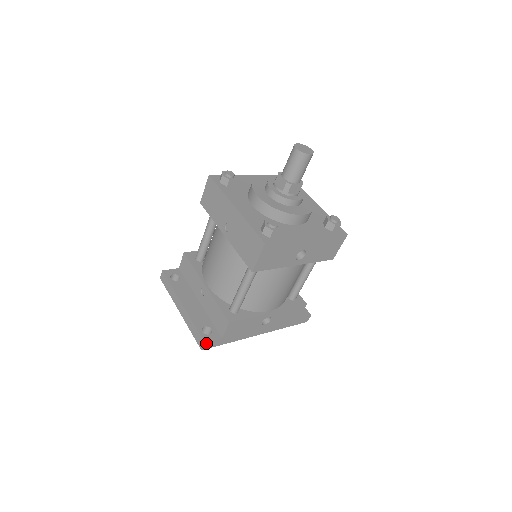
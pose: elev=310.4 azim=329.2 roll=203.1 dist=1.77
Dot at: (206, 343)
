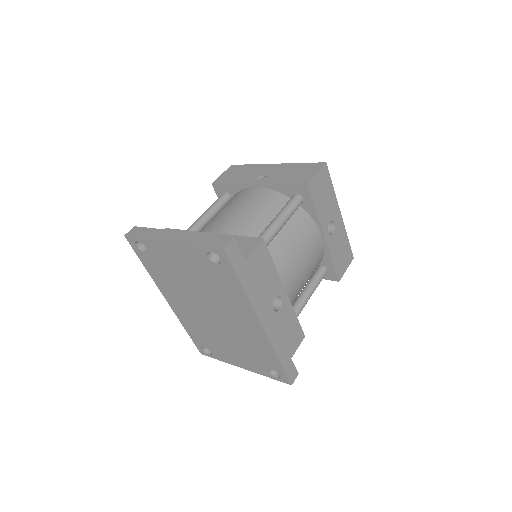
Dot at: (233, 241)
